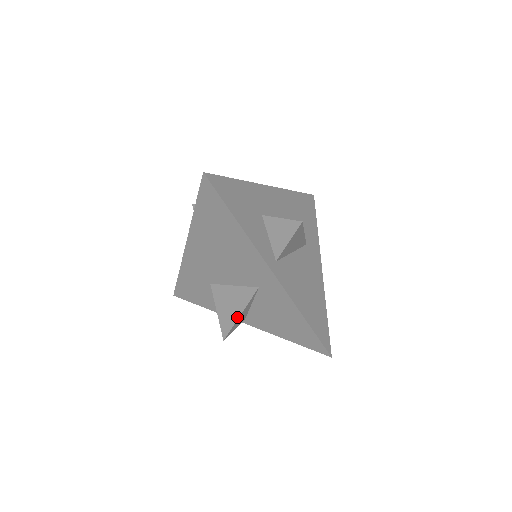
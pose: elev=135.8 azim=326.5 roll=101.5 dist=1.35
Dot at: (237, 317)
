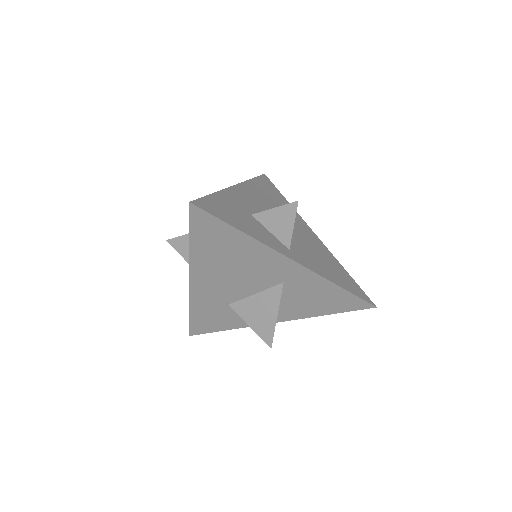
Dot at: (274, 320)
